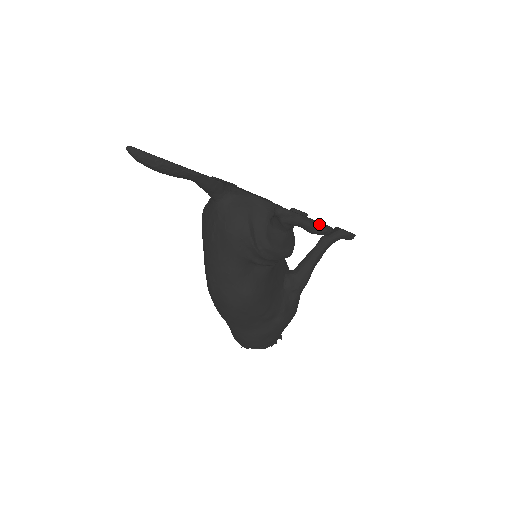
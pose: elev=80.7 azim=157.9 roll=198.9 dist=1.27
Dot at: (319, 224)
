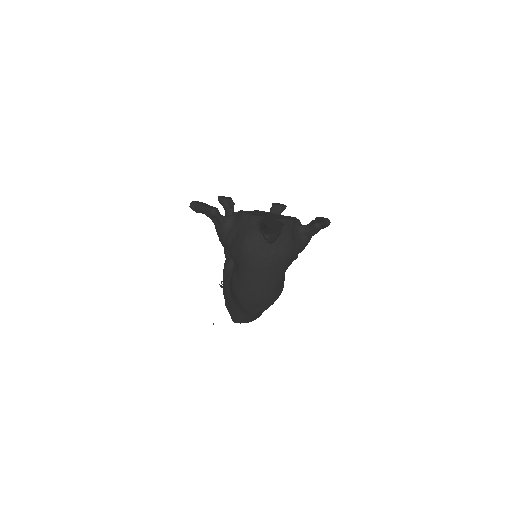
Dot at: (326, 221)
